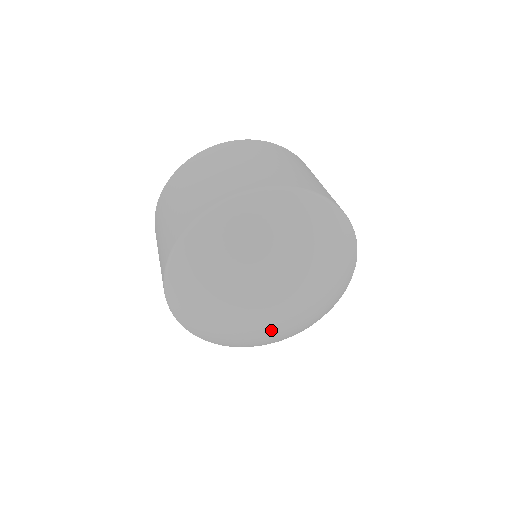
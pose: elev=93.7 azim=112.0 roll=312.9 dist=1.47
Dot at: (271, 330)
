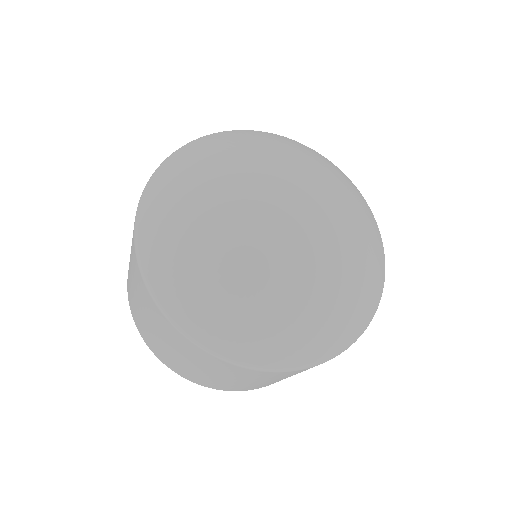
Dot at: (310, 267)
